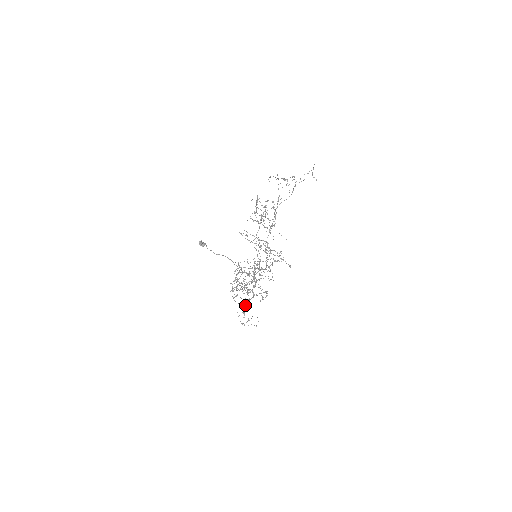
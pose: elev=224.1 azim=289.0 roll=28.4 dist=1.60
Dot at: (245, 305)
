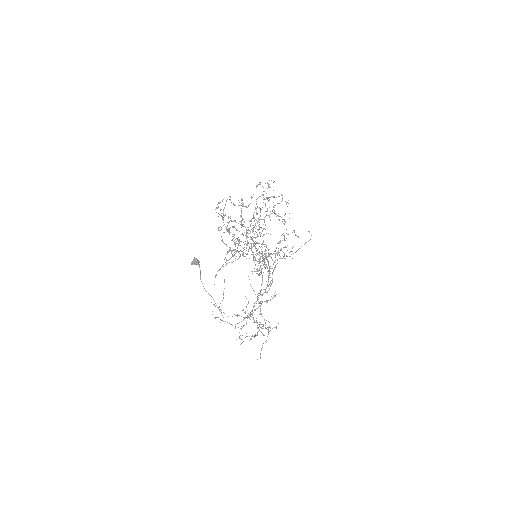
Dot at: occluded
